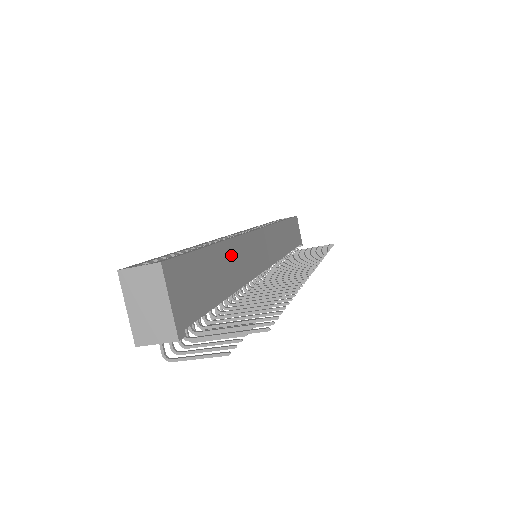
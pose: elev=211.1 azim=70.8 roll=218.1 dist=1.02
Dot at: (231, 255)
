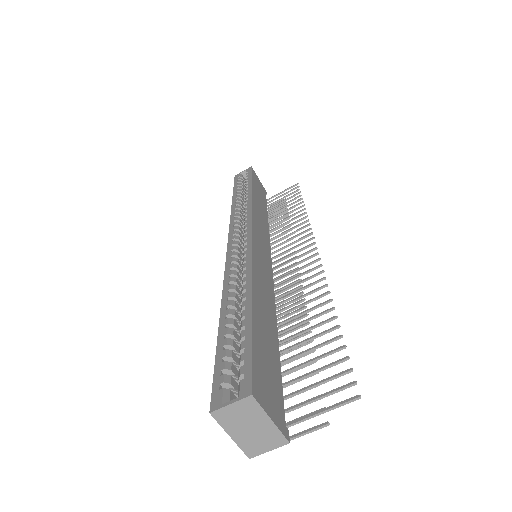
Dot at: (259, 297)
